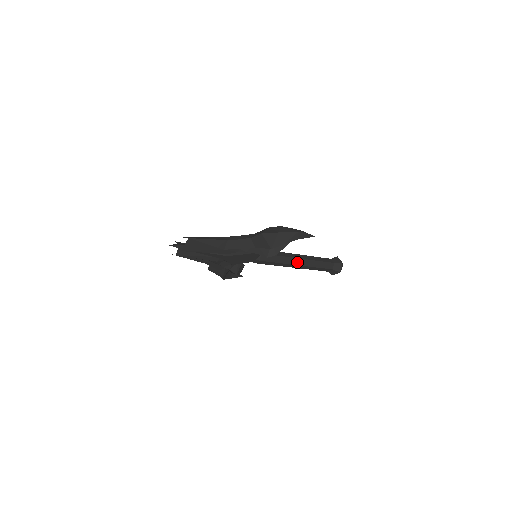
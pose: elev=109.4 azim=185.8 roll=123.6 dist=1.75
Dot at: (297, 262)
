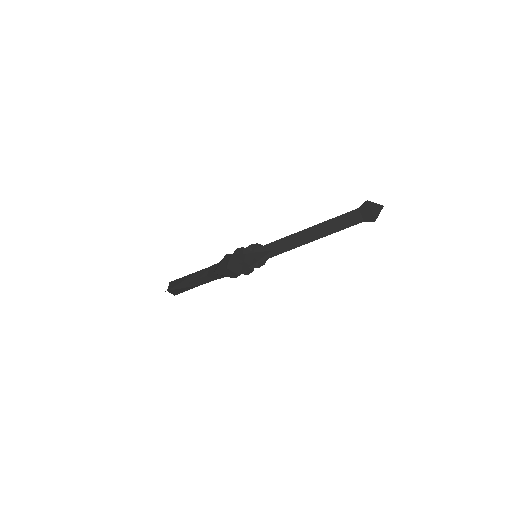
Dot at: (306, 240)
